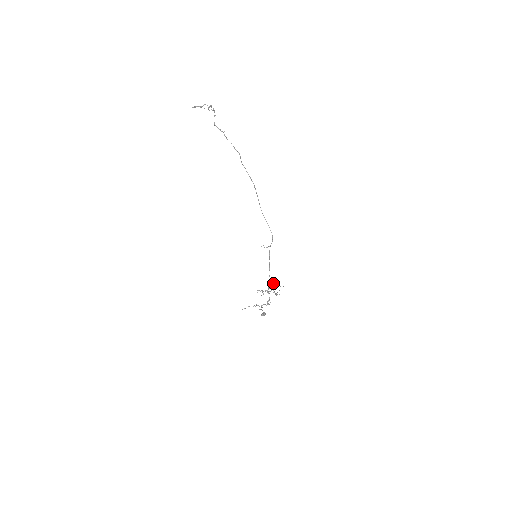
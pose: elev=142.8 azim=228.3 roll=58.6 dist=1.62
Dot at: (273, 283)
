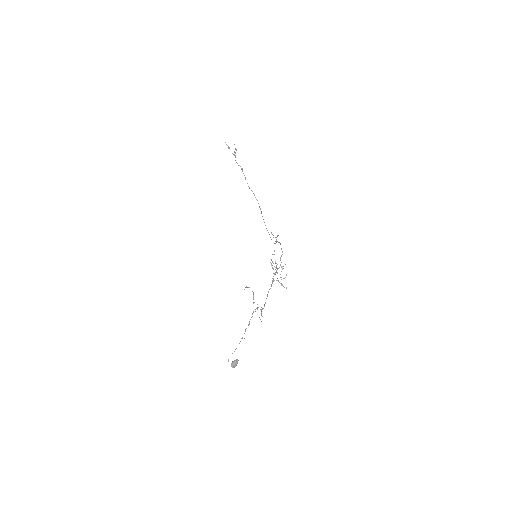
Dot at: (281, 267)
